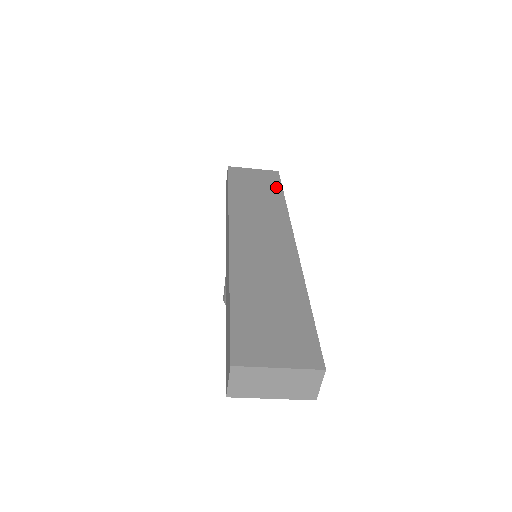
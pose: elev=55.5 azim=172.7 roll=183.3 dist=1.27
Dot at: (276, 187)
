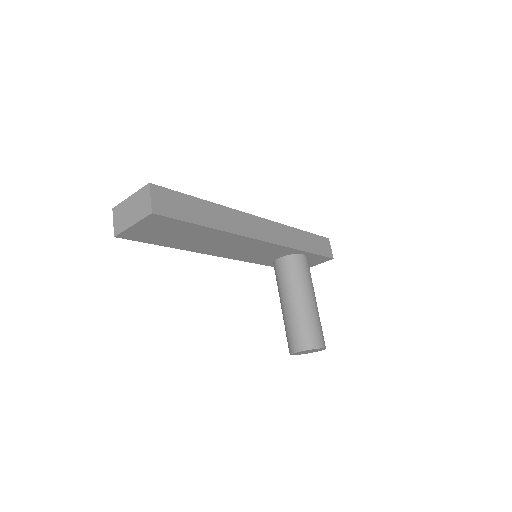
Dot at: occluded
